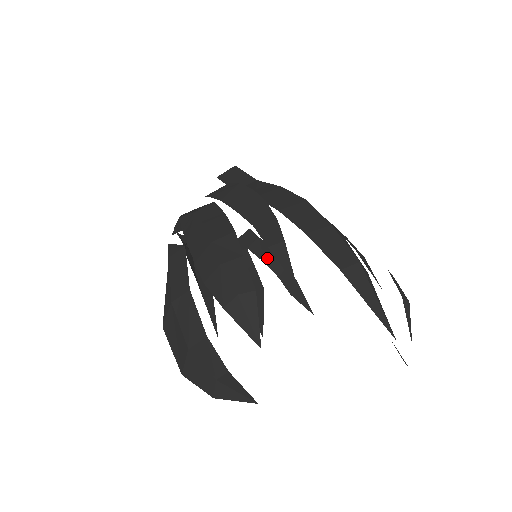
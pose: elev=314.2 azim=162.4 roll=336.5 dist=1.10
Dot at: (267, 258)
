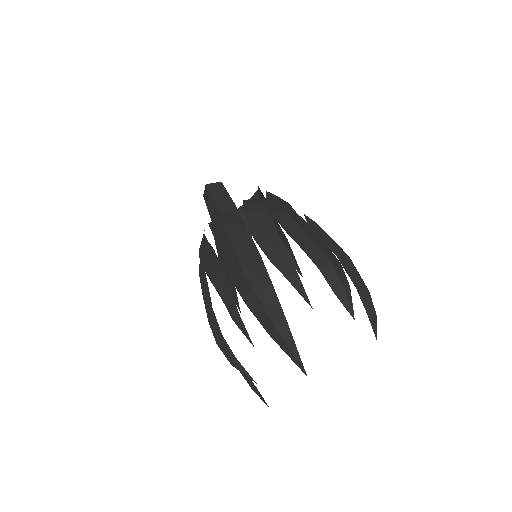
Dot at: occluded
